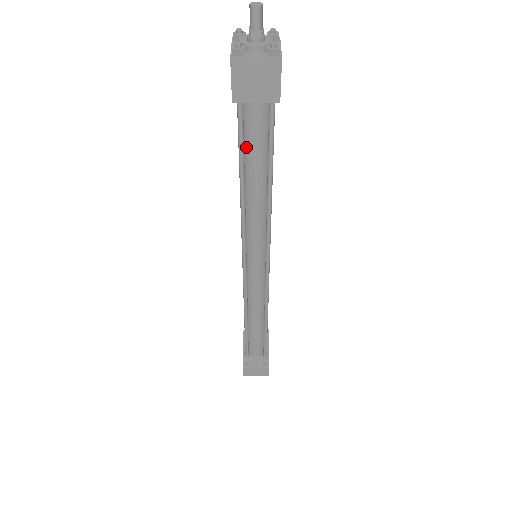
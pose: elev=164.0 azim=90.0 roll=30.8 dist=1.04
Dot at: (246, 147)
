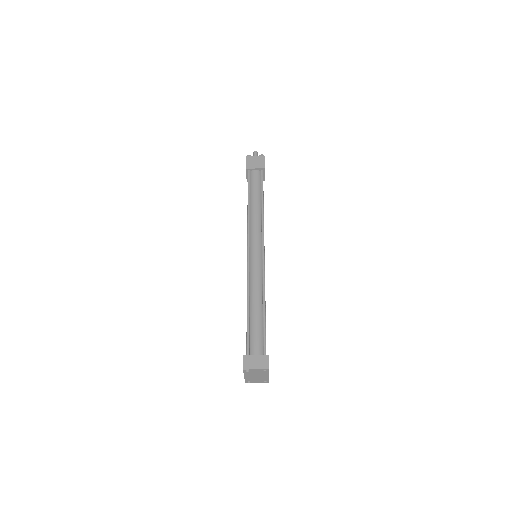
Dot at: (251, 188)
